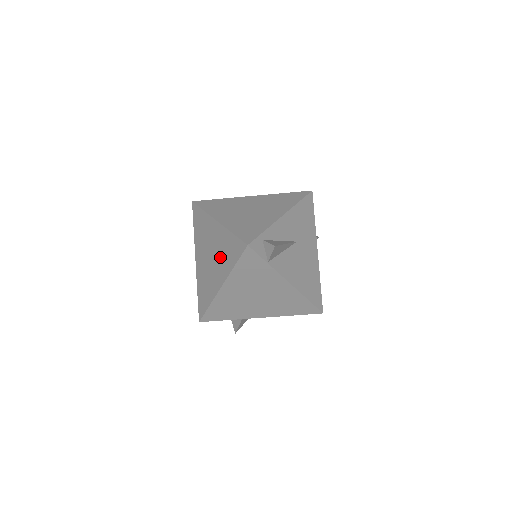
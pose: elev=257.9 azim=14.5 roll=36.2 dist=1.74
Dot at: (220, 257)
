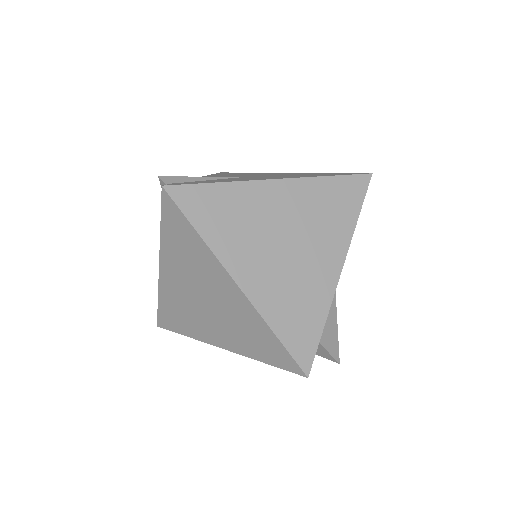
Dot at: (232, 326)
